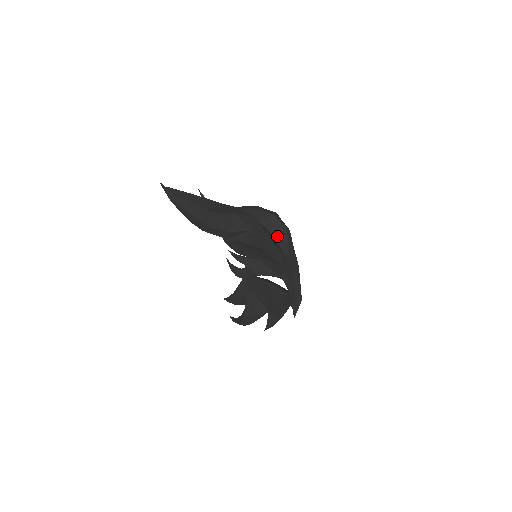
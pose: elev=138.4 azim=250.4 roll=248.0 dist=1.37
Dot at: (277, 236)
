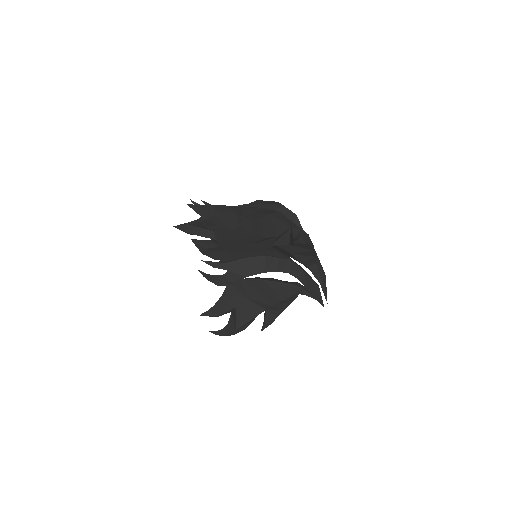
Dot at: occluded
